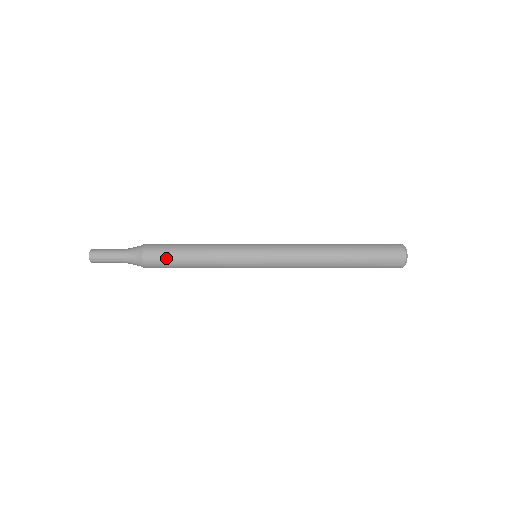
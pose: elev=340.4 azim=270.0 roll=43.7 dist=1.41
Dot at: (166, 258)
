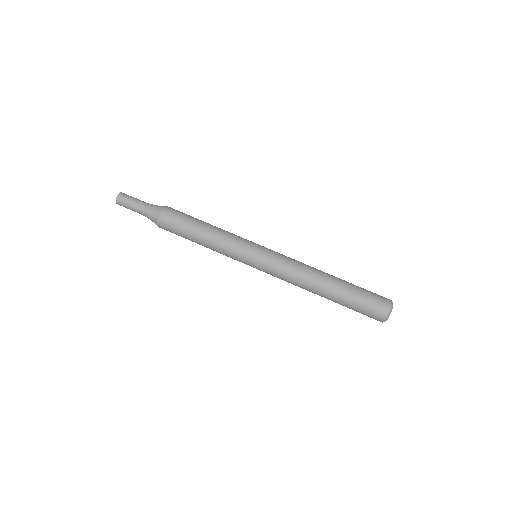
Dot at: occluded
